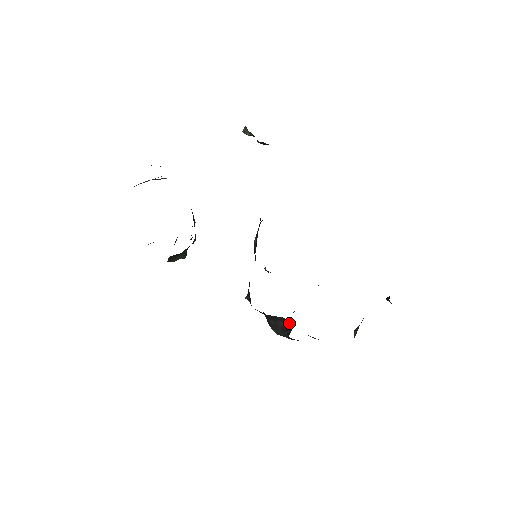
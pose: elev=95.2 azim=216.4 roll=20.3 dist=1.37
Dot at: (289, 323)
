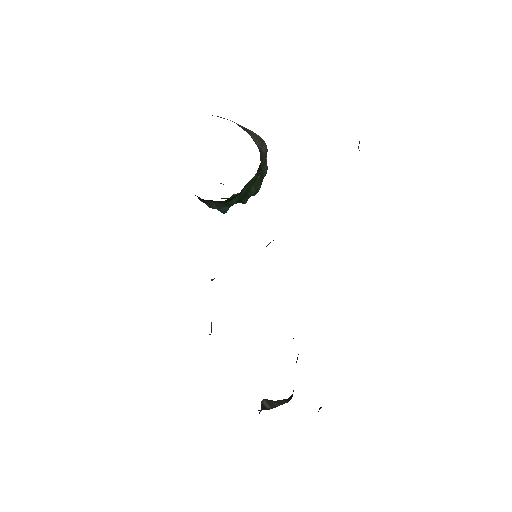
Dot at: occluded
